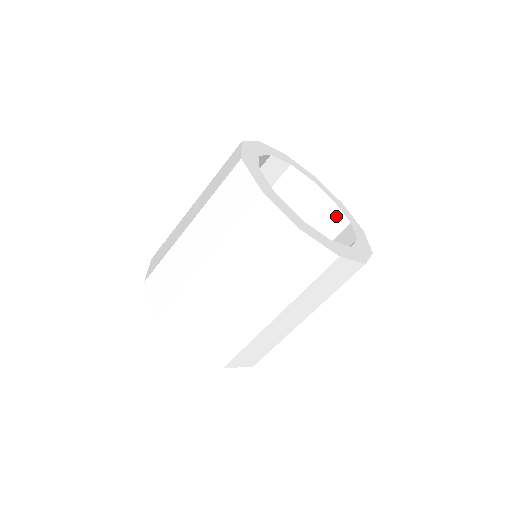
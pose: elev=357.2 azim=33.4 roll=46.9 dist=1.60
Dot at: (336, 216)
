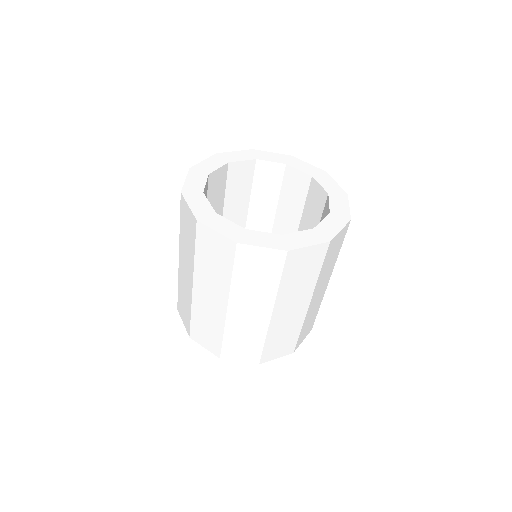
Dot at: (316, 190)
